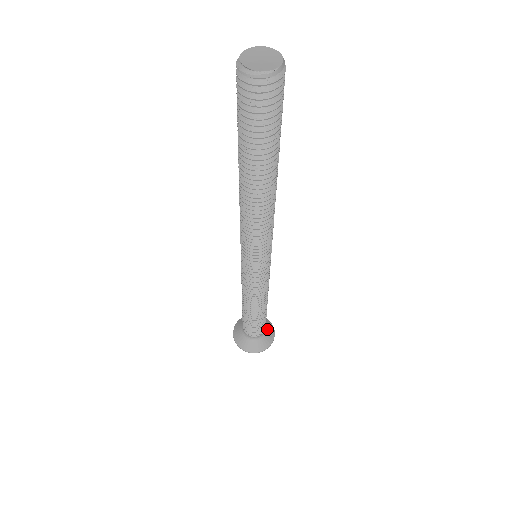
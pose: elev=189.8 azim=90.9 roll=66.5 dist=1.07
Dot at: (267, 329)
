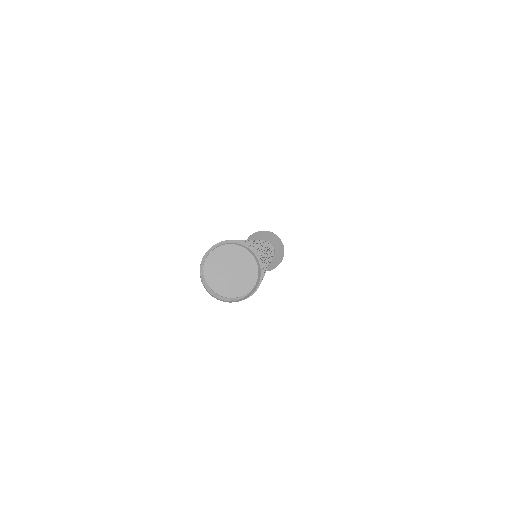
Dot at: (276, 251)
